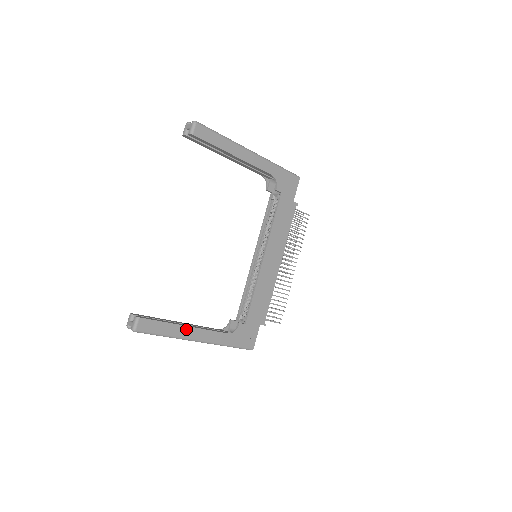
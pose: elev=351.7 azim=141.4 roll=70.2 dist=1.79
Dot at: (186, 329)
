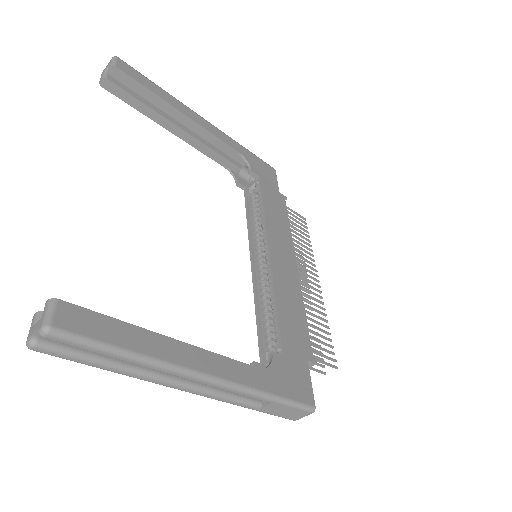
Dot at: (173, 345)
